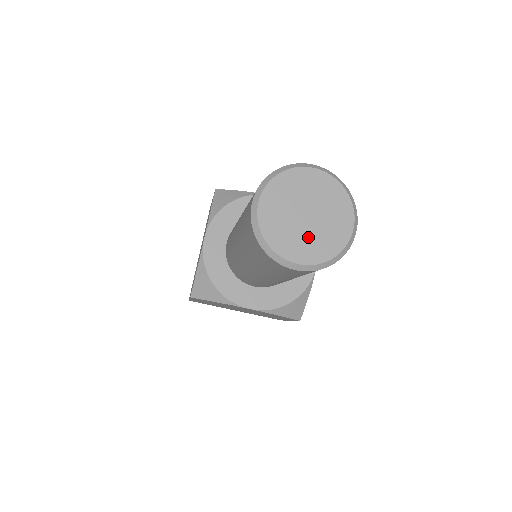
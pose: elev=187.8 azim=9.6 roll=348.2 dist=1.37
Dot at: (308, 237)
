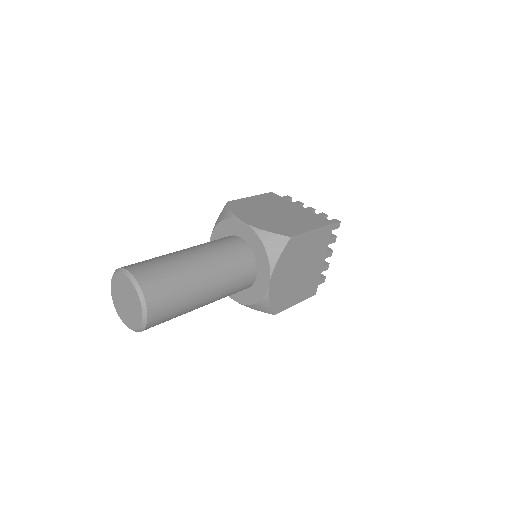
Dot at: (127, 313)
